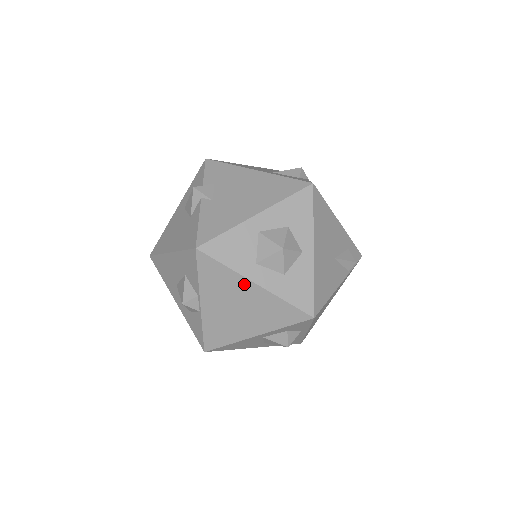
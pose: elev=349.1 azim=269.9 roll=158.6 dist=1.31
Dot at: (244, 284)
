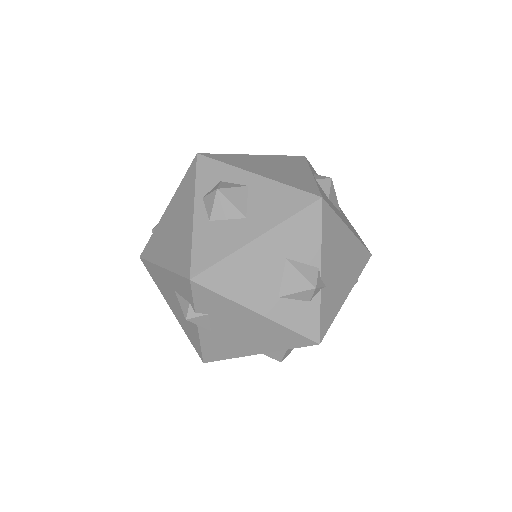
Dot at: occluded
